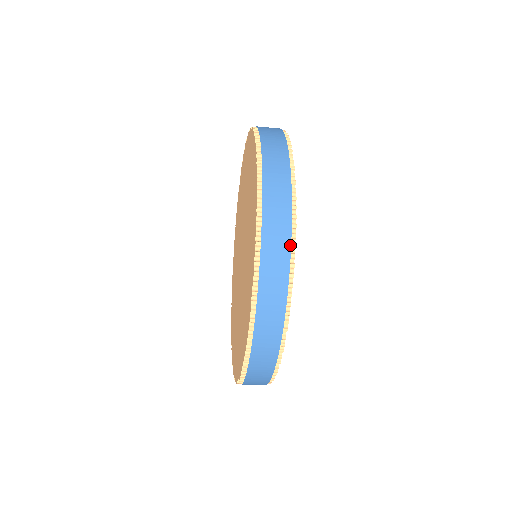
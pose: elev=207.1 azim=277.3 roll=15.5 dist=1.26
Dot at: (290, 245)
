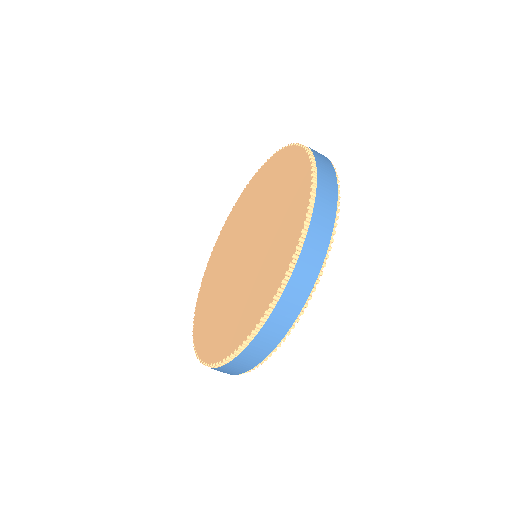
Dot at: (303, 305)
